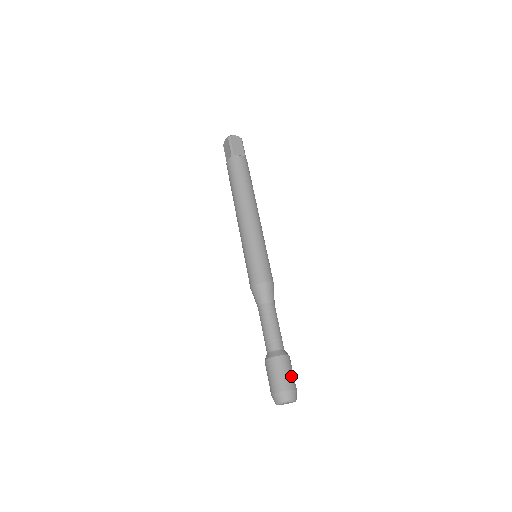
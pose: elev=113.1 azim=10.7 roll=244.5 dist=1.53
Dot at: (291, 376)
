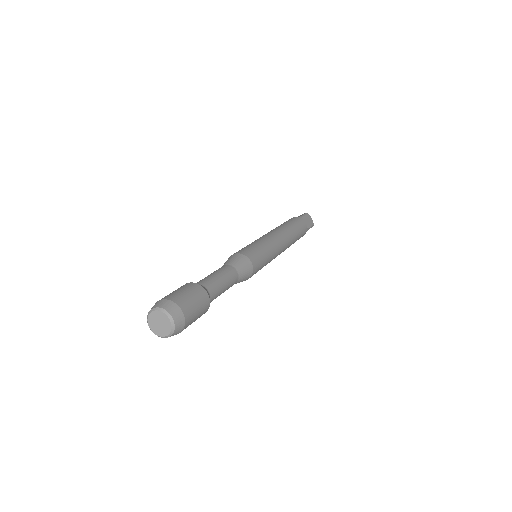
Dot at: (176, 293)
